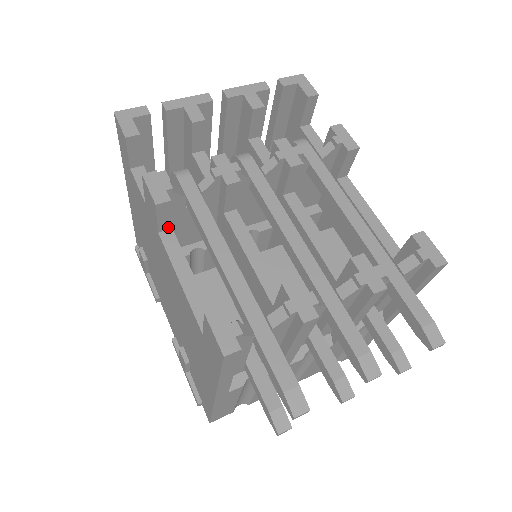
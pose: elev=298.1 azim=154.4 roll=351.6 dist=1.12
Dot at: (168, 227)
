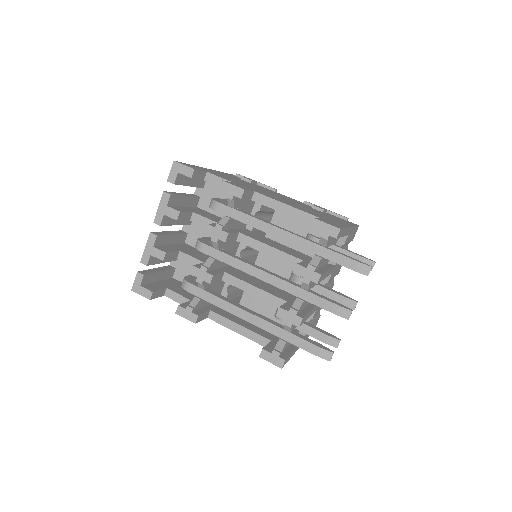
Dot at: (208, 313)
